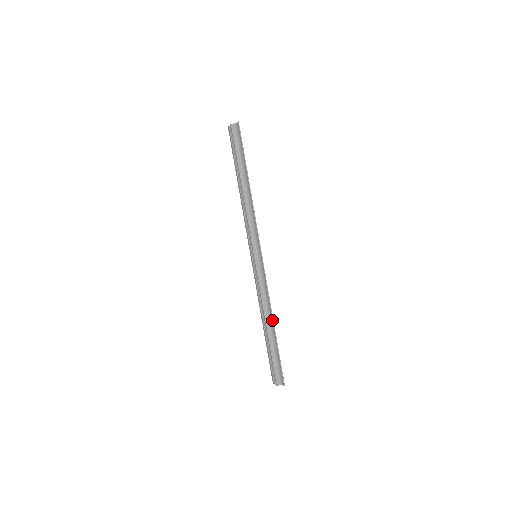
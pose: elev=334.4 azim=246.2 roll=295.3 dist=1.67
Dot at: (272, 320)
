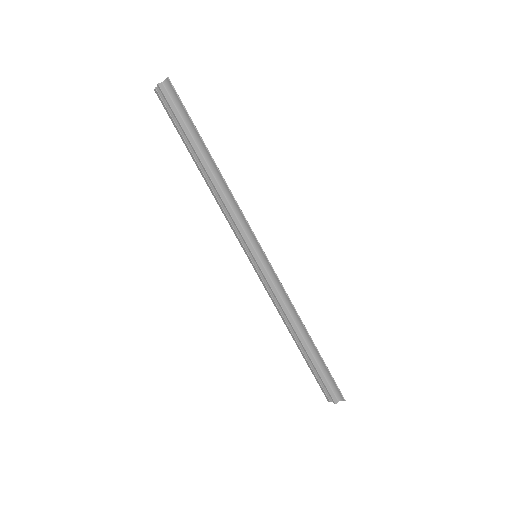
Dot at: (305, 330)
